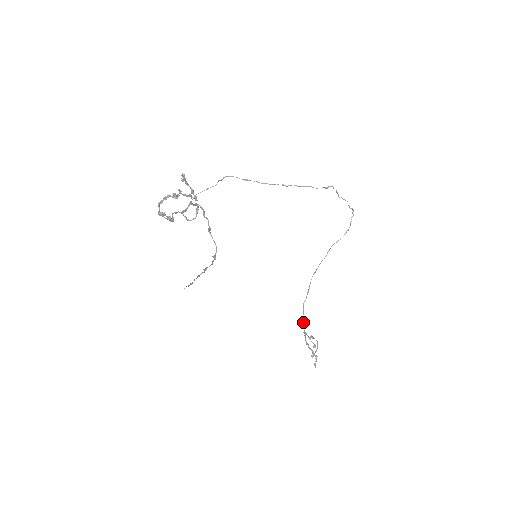
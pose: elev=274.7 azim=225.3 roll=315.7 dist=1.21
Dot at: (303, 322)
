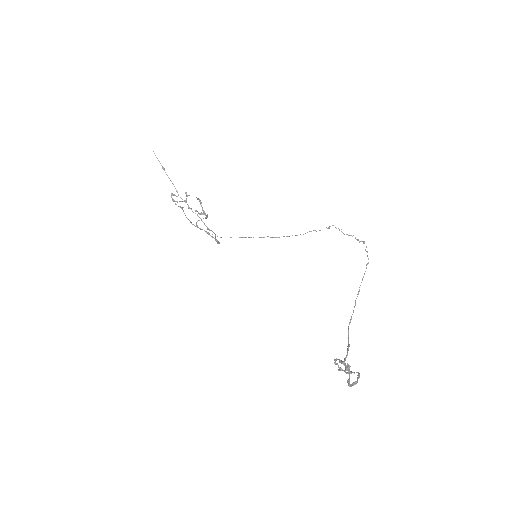
Dot at: occluded
